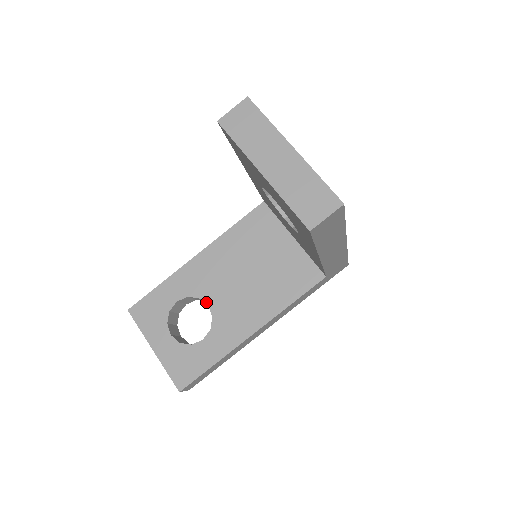
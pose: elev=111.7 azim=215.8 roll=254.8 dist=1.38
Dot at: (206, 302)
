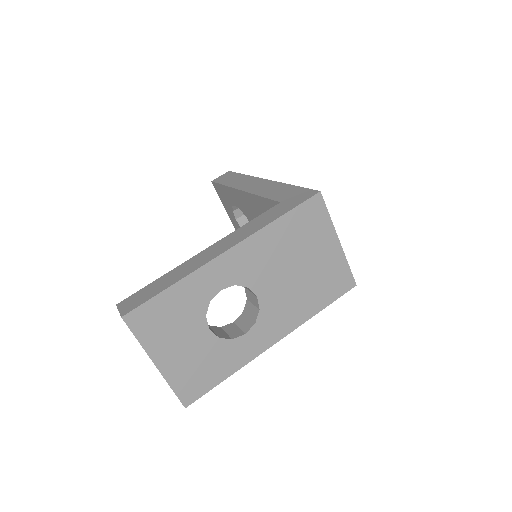
Dot at: occluded
